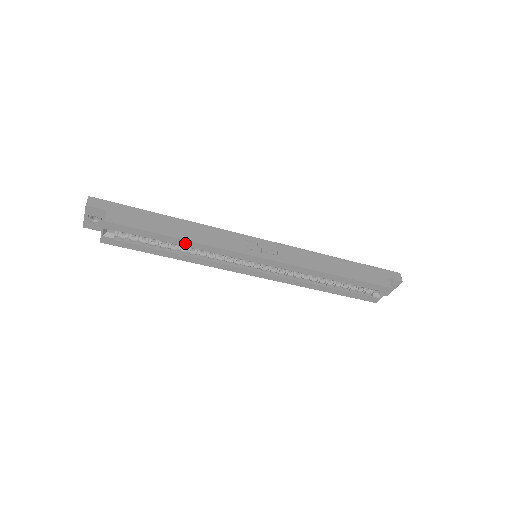
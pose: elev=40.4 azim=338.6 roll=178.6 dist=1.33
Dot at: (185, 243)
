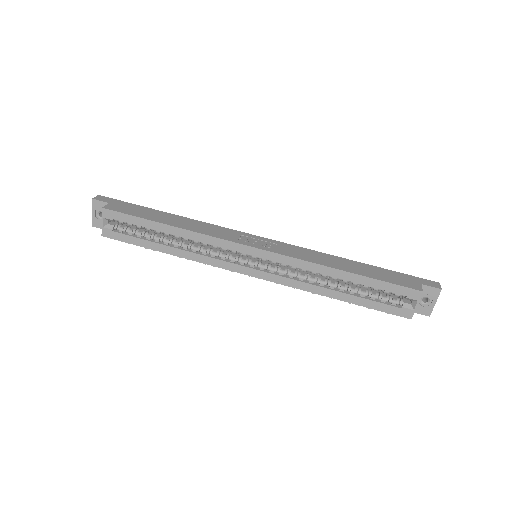
Dot at: (176, 231)
